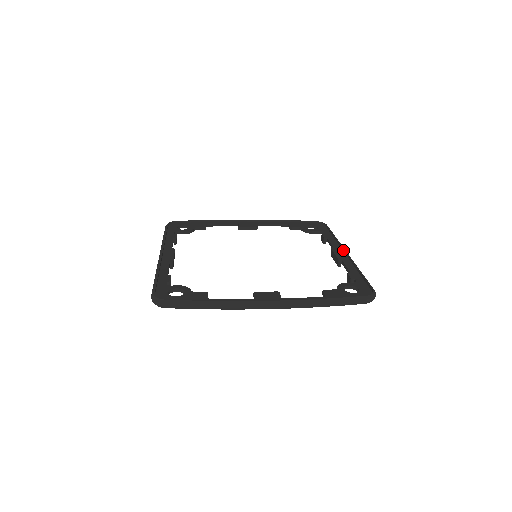
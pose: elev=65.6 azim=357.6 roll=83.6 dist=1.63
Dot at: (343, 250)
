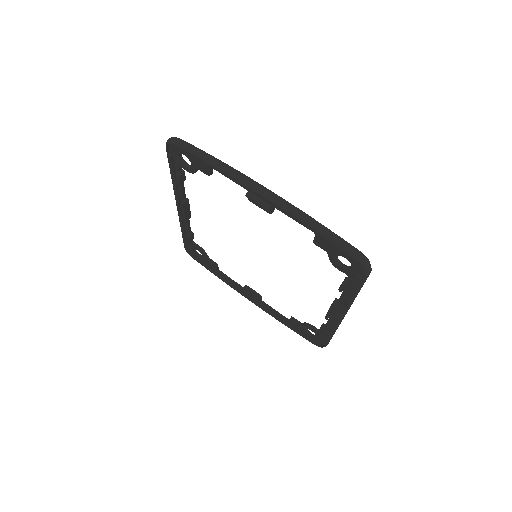
Dot at: occluded
